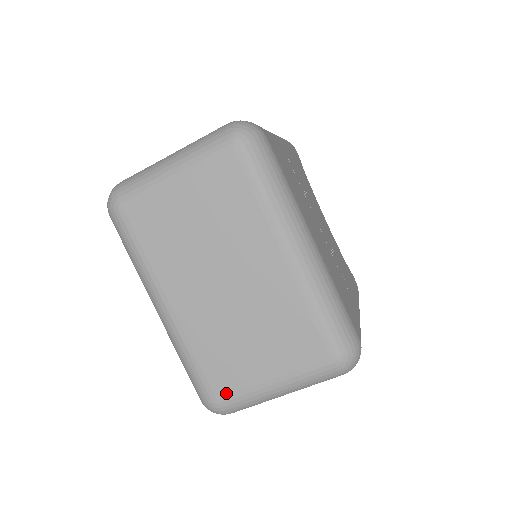
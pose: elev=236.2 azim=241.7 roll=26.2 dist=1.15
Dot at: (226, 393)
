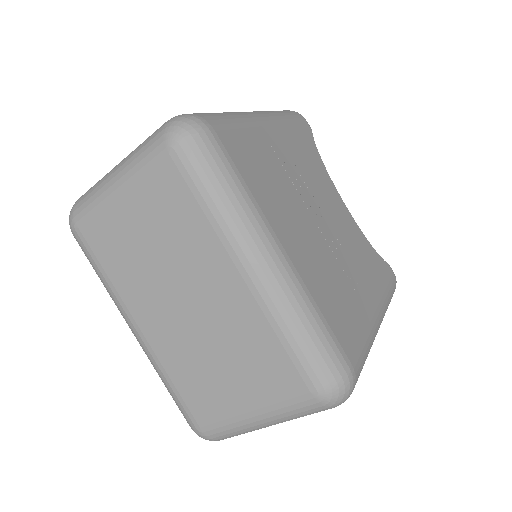
Dot at: (208, 422)
